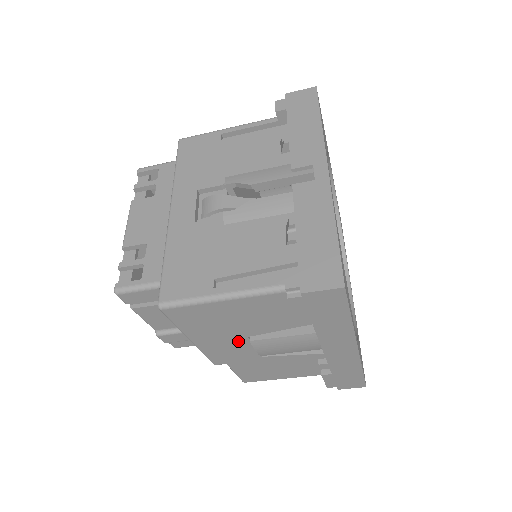
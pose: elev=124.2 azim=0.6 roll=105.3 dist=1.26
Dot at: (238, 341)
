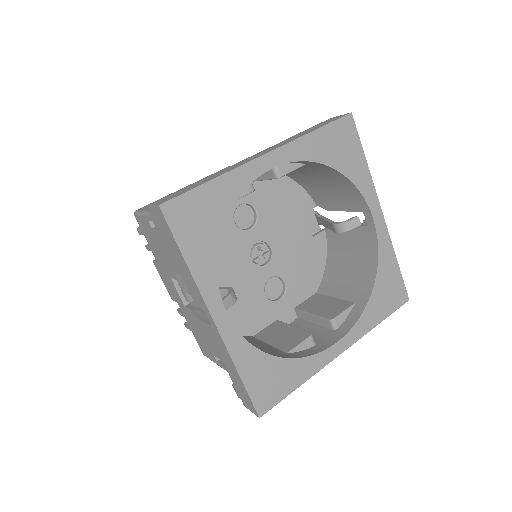
Dot at: occluded
